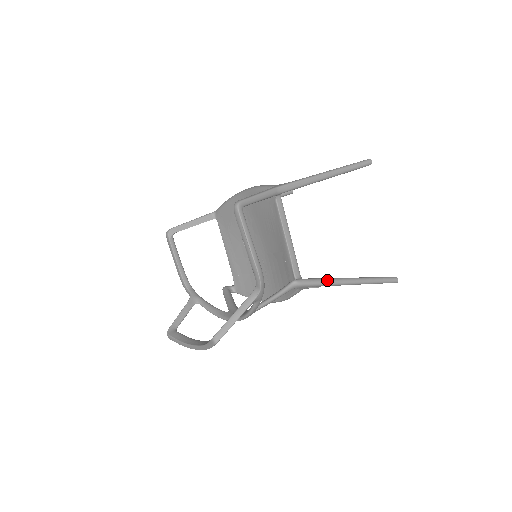
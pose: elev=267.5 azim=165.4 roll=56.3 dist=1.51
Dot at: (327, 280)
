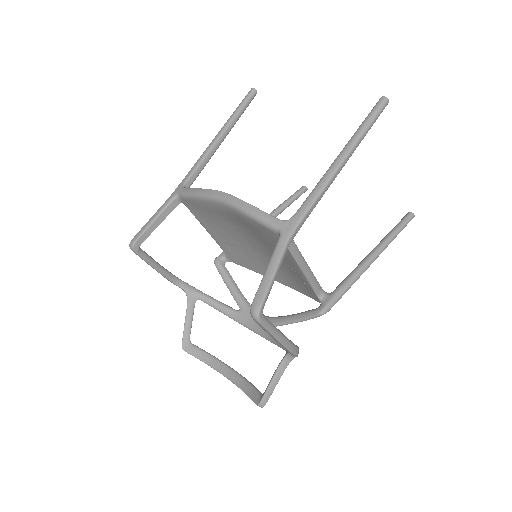
Dot at: (351, 283)
